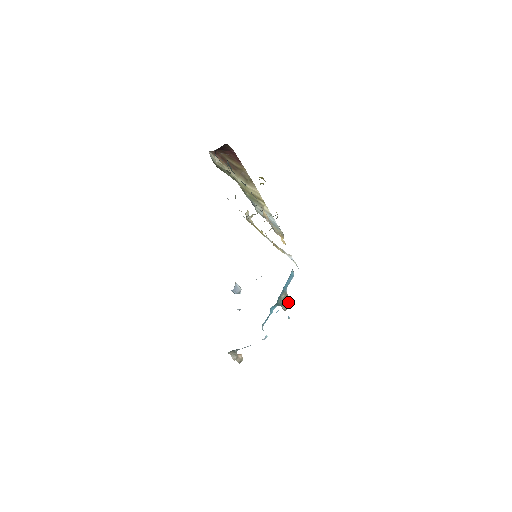
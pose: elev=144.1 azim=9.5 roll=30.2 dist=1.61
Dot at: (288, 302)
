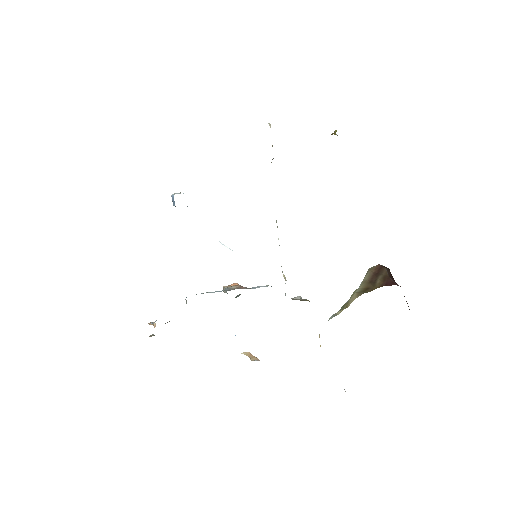
Dot at: occluded
